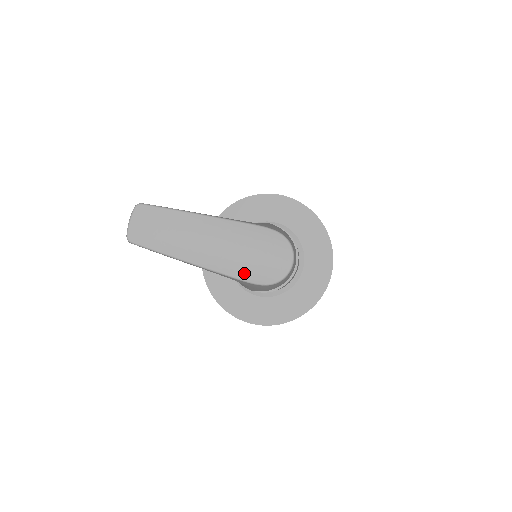
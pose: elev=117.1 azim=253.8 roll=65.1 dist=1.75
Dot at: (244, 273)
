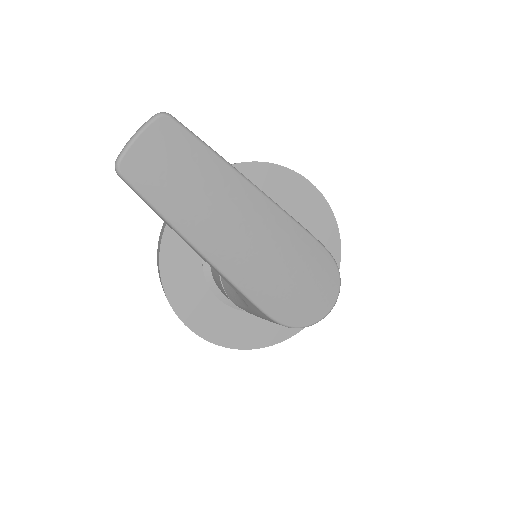
Dot at: (268, 300)
